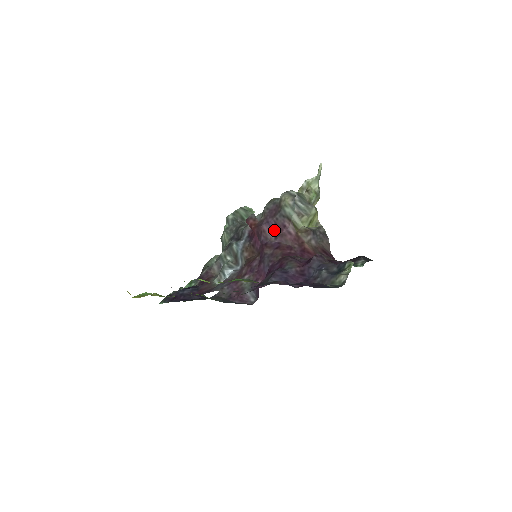
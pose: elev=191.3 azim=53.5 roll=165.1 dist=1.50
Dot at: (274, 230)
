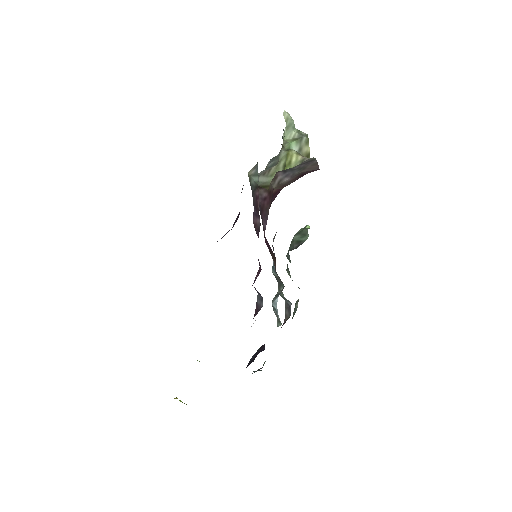
Dot at: (257, 213)
